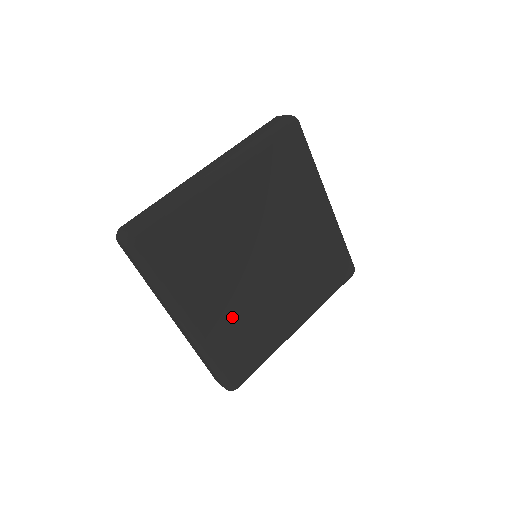
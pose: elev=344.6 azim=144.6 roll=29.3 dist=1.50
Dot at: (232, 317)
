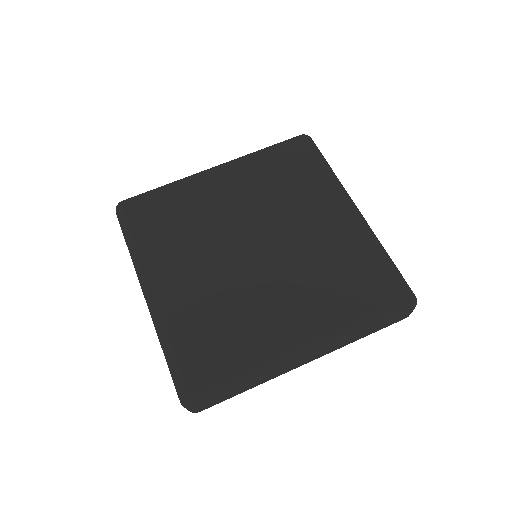
Dot at: (201, 299)
